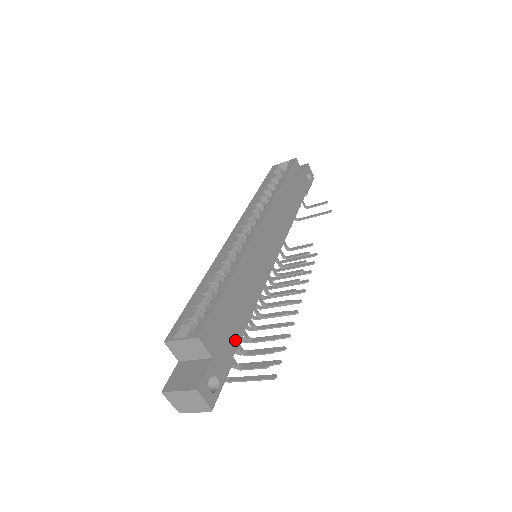
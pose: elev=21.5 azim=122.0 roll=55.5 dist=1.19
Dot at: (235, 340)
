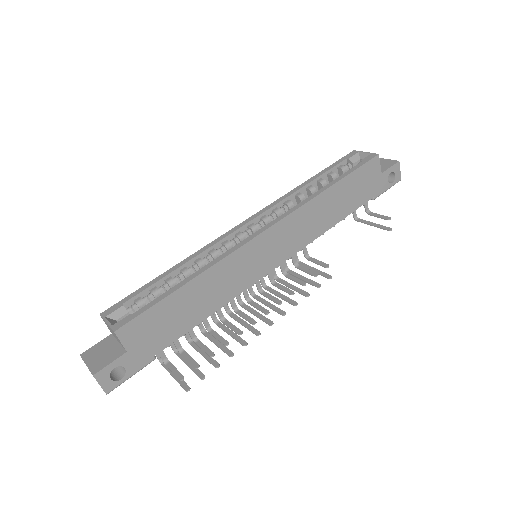
Dot at: (167, 340)
